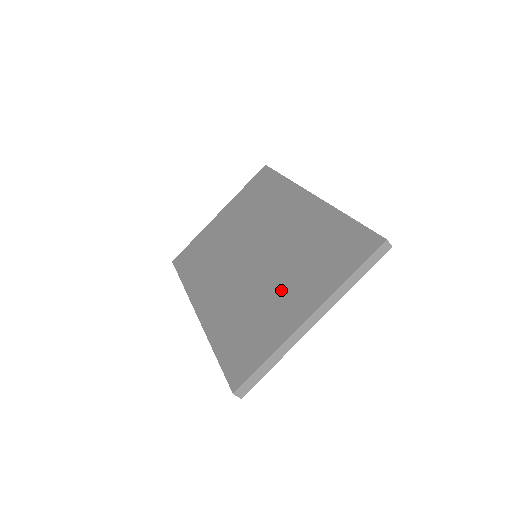
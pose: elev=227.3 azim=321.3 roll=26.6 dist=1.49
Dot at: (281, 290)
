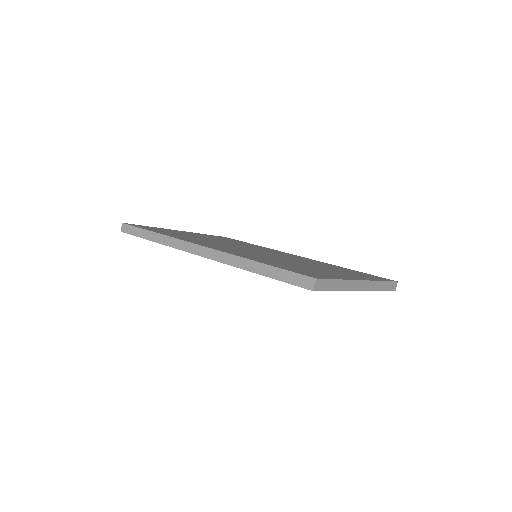
Dot at: (316, 267)
